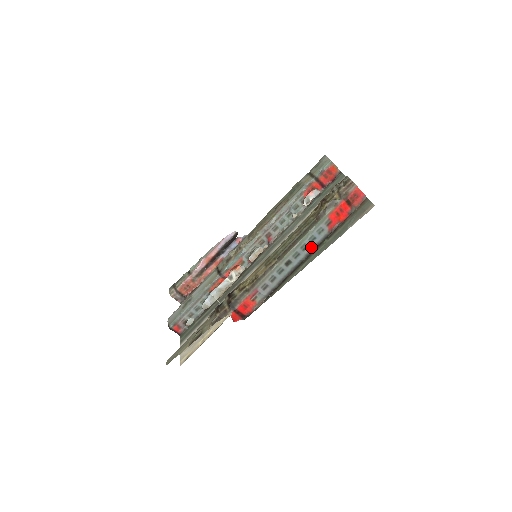
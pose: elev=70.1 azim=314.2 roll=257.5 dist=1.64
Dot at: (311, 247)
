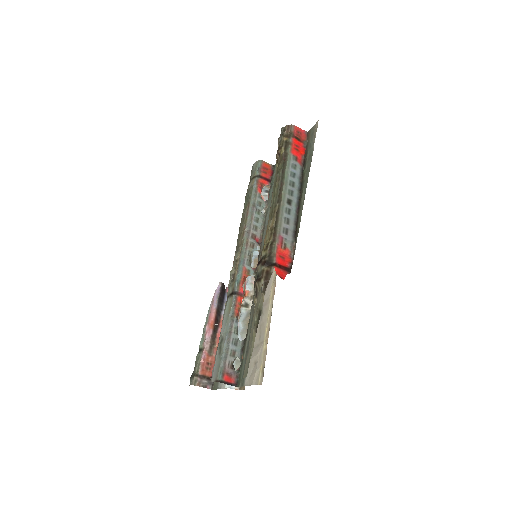
Dot at: (297, 182)
